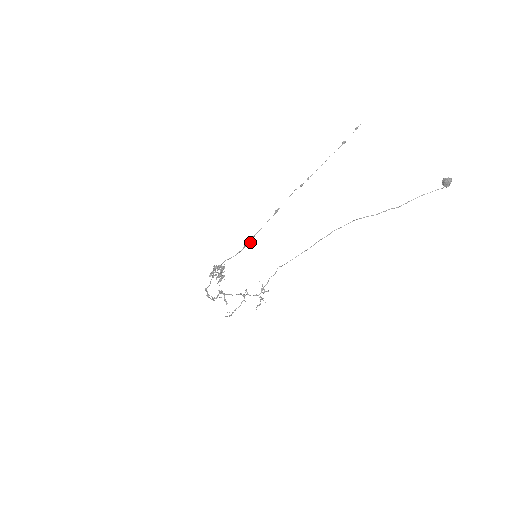
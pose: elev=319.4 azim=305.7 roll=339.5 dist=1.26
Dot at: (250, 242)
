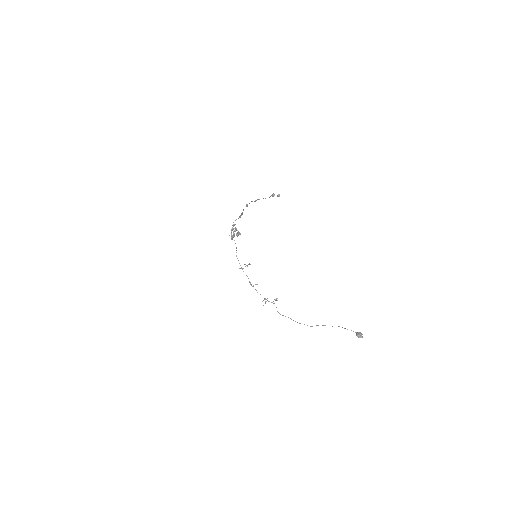
Dot at: occluded
